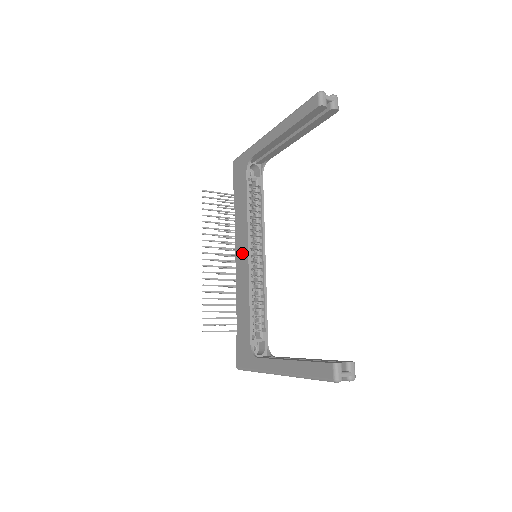
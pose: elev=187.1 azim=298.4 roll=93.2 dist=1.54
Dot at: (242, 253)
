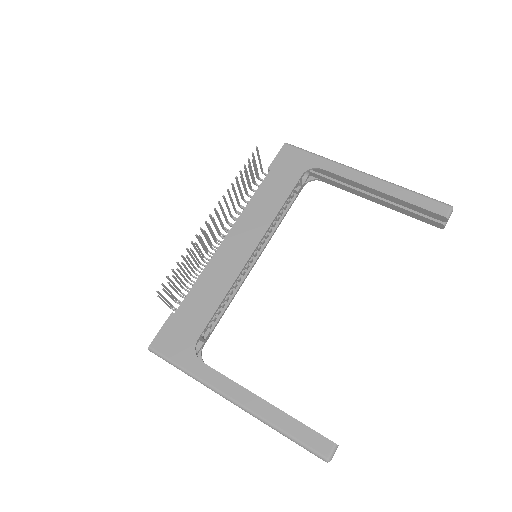
Dot at: (244, 240)
